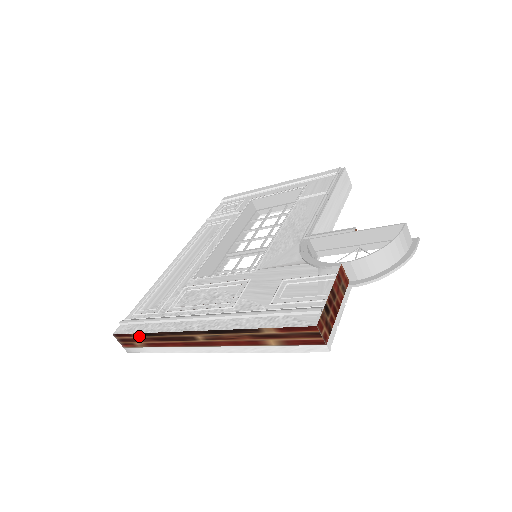
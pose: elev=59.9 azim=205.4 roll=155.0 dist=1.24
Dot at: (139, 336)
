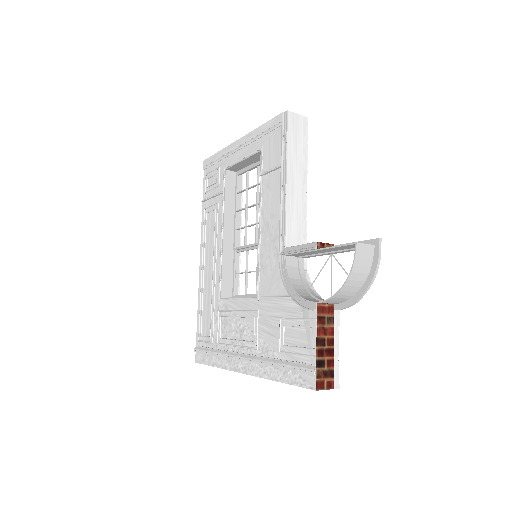
Dot at: occluded
